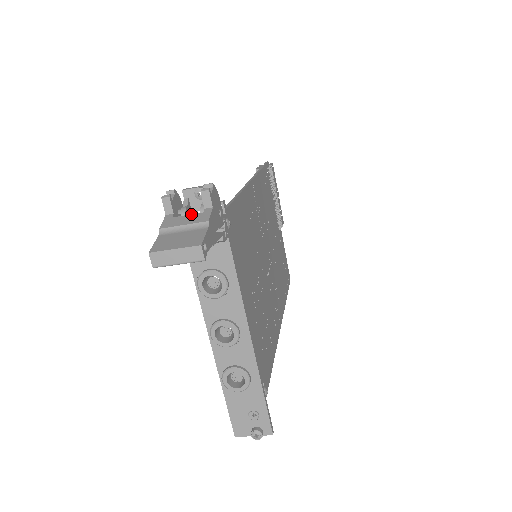
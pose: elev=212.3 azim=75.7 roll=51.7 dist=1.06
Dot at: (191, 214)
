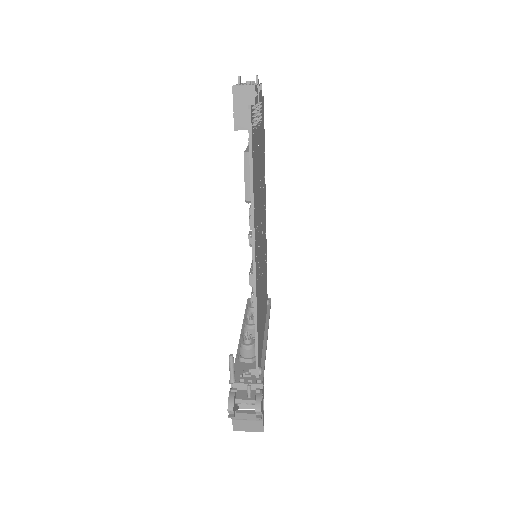
Dot at: (249, 414)
